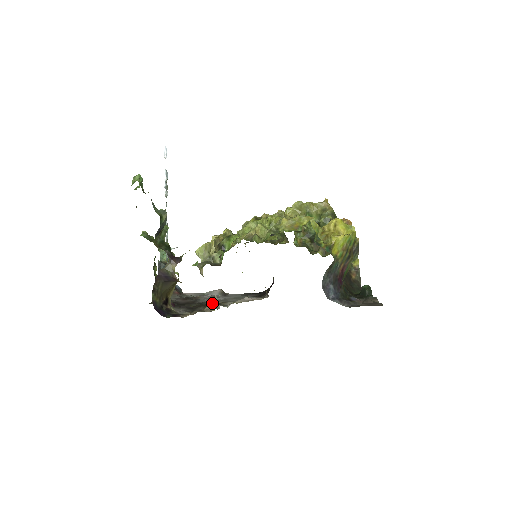
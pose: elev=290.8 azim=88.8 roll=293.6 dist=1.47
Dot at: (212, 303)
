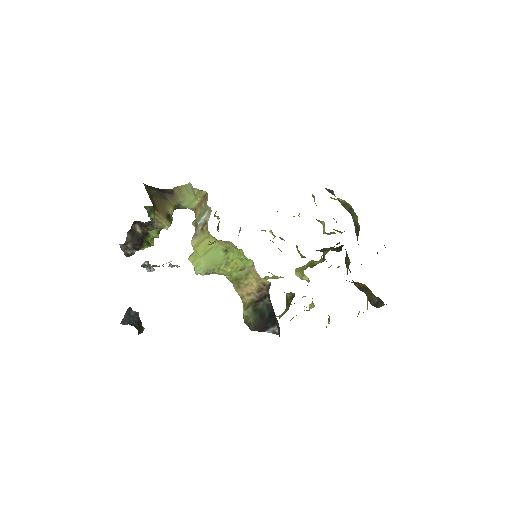
Dot at: occluded
